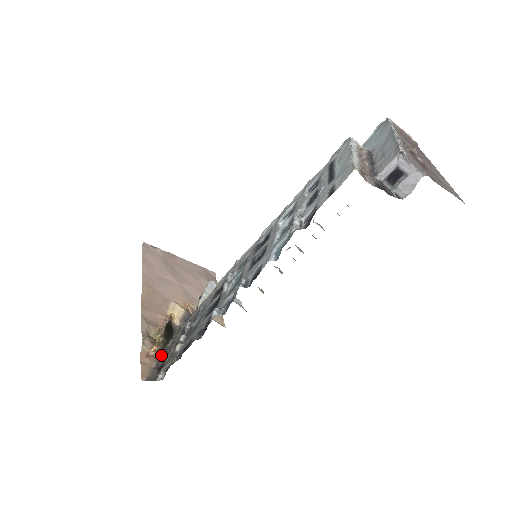
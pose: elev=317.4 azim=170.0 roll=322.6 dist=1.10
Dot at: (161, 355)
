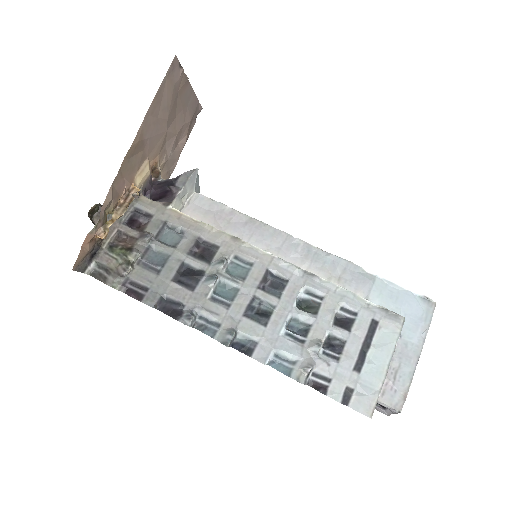
Dot at: occluded
